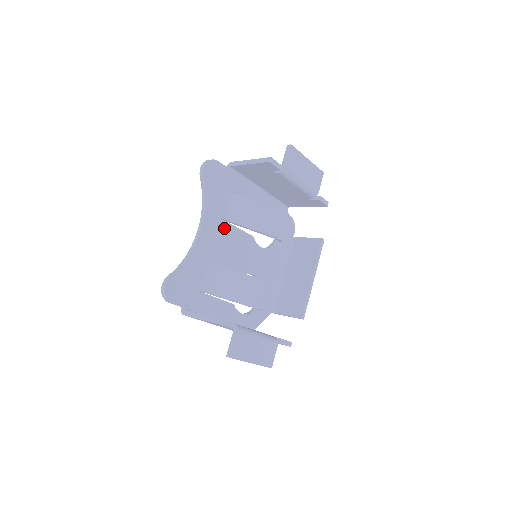
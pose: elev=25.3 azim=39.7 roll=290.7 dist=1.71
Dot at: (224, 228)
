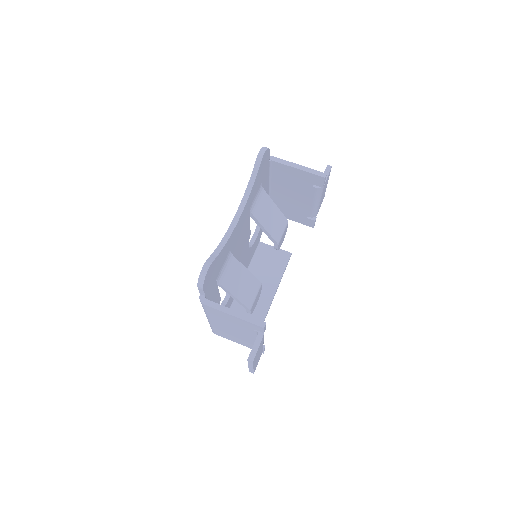
Dot at: (246, 220)
